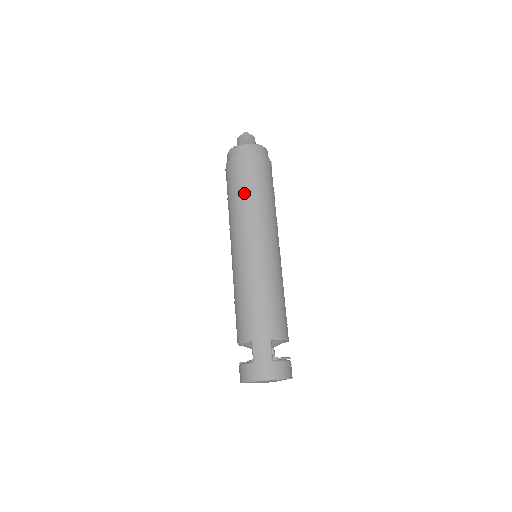
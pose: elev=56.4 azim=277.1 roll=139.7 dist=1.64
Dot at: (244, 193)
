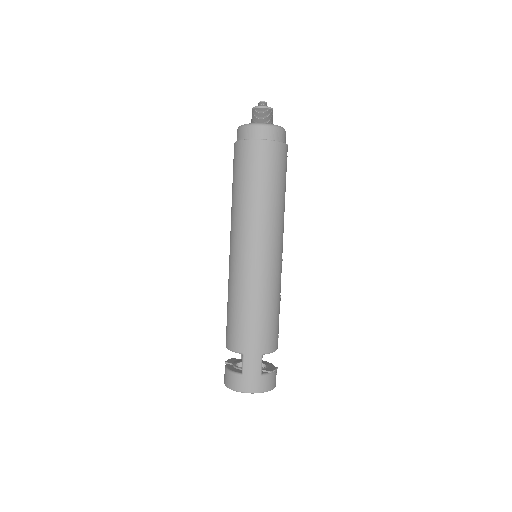
Dot at: (255, 189)
